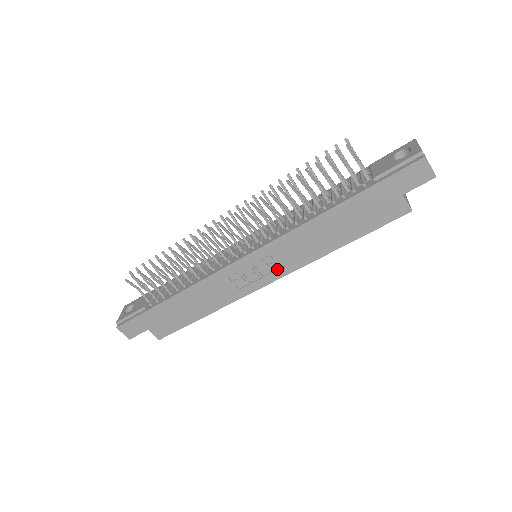
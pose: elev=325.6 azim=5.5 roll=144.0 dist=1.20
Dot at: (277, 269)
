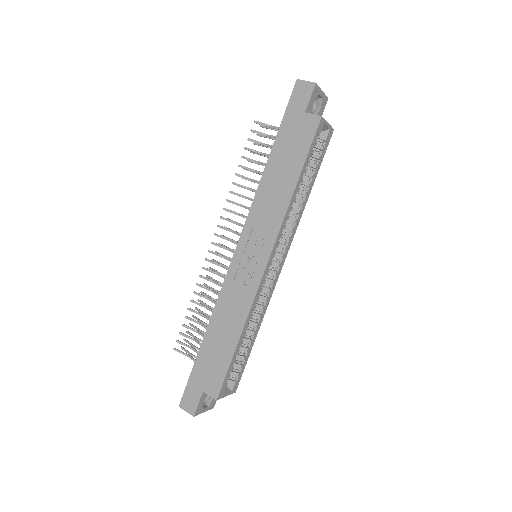
Dot at: (265, 243)
